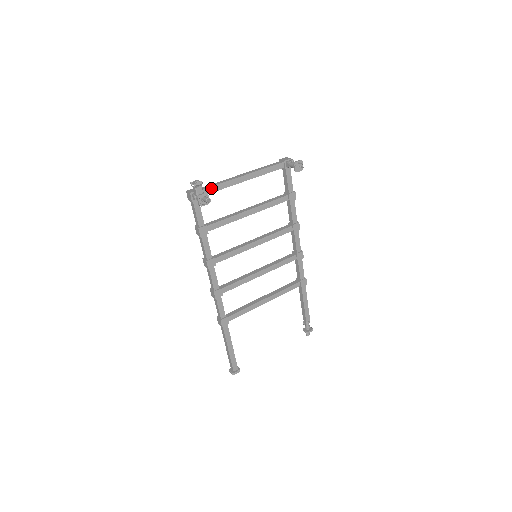
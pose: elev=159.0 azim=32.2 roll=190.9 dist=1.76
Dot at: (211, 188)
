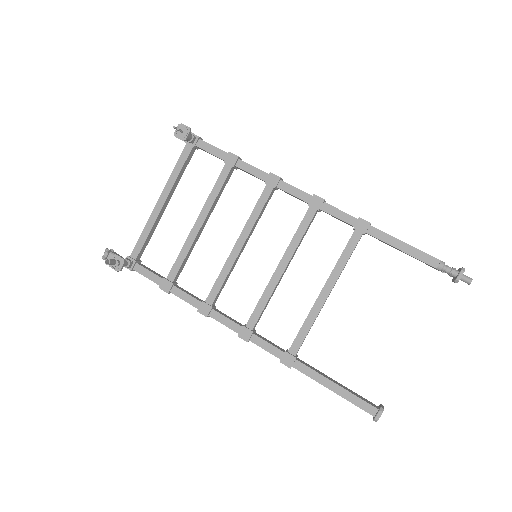
Dot at: (139, 242)
